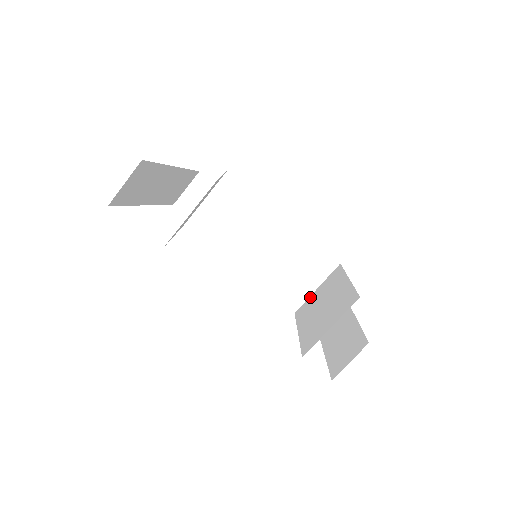
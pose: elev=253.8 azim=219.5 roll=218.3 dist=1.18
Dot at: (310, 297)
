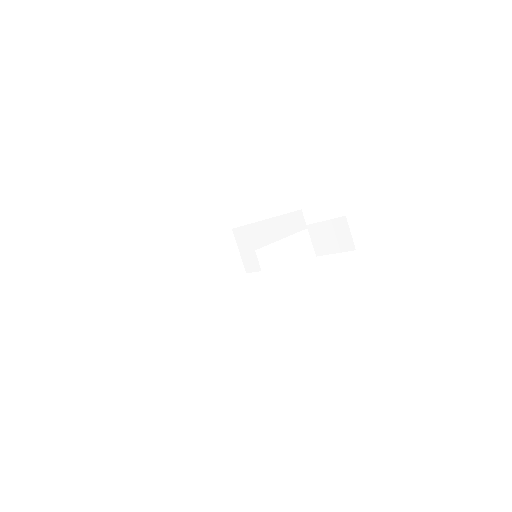
Dot at: (310, 245)
